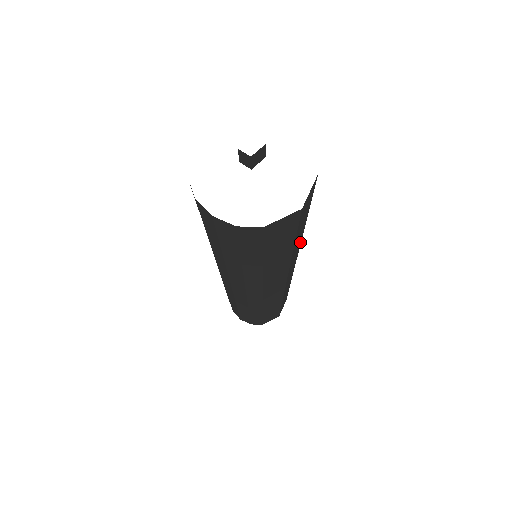
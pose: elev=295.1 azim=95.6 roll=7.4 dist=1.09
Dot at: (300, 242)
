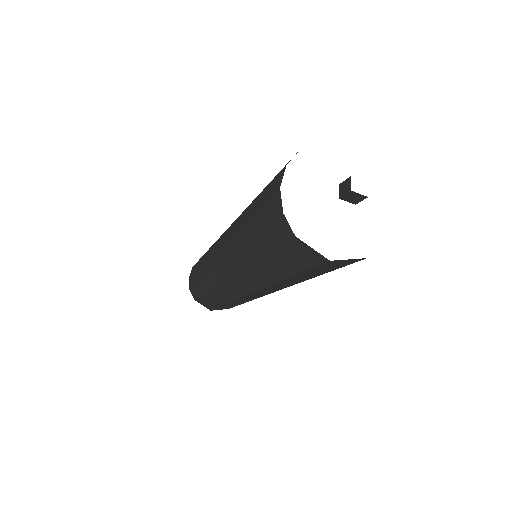
Dot at: (292, 284)
